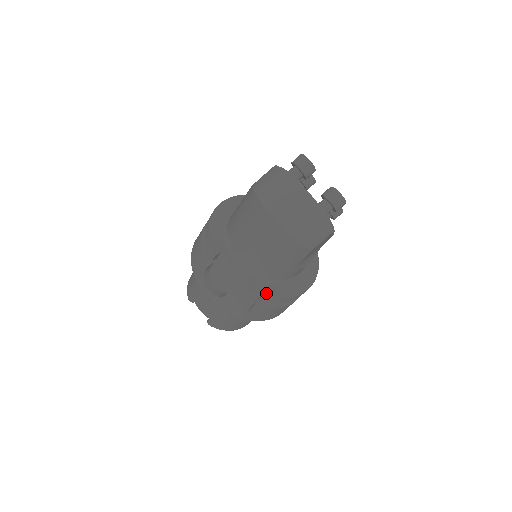
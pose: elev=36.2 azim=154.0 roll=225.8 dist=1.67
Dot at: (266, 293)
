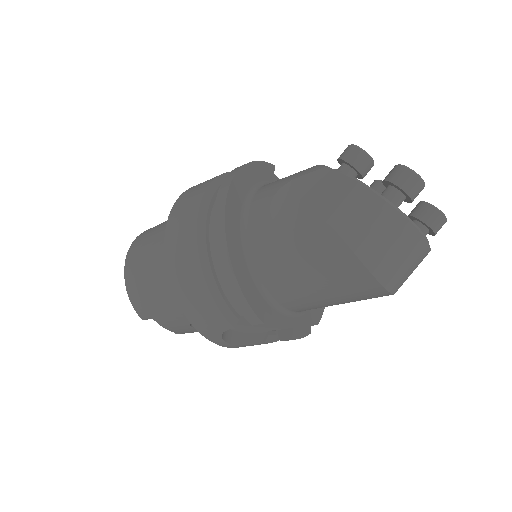
Dot at: occluded
